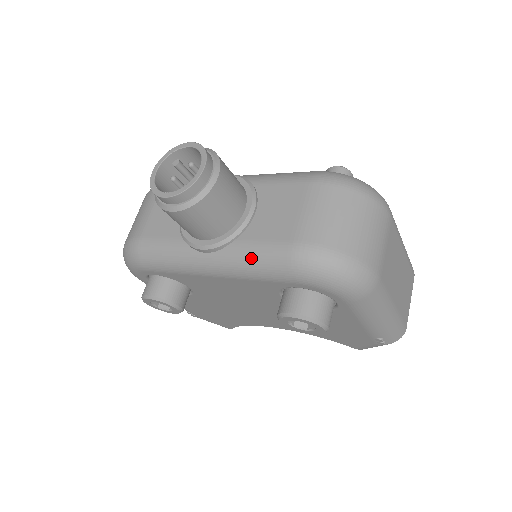
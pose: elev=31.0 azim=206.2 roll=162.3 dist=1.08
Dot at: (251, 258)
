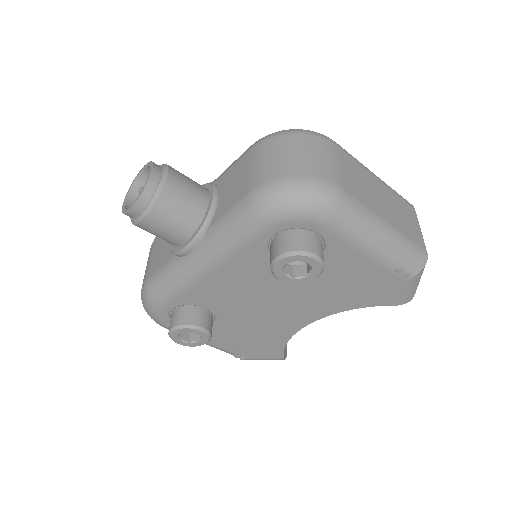
Dot at: (224, 230)
